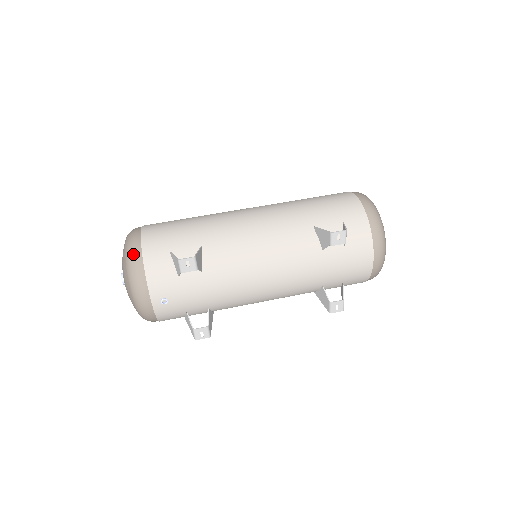
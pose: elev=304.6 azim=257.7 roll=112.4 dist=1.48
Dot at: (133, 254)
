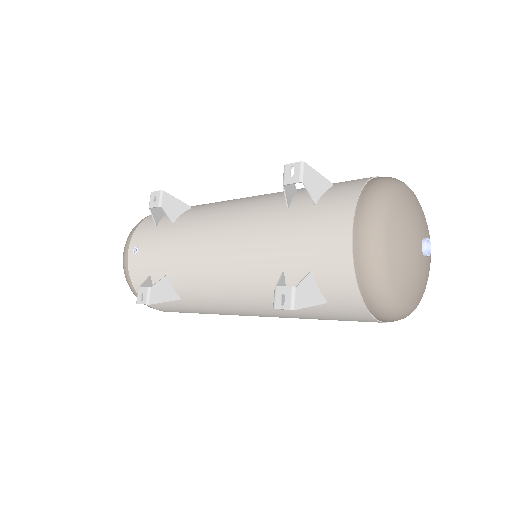
Dot at: occluded
